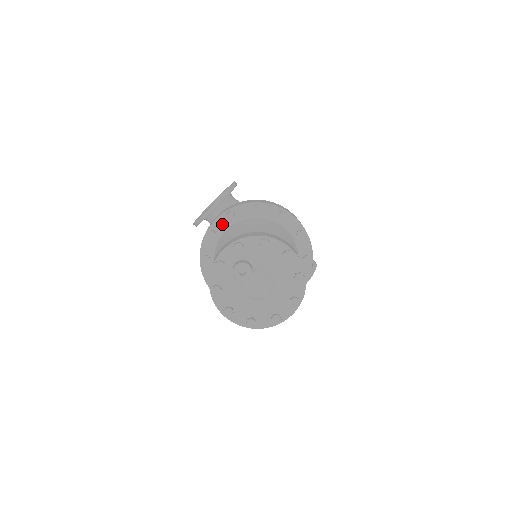
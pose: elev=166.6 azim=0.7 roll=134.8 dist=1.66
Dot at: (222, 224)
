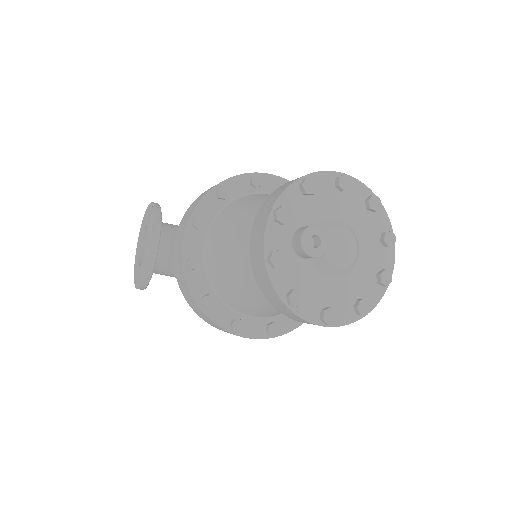
Dot at: (195, 242)
